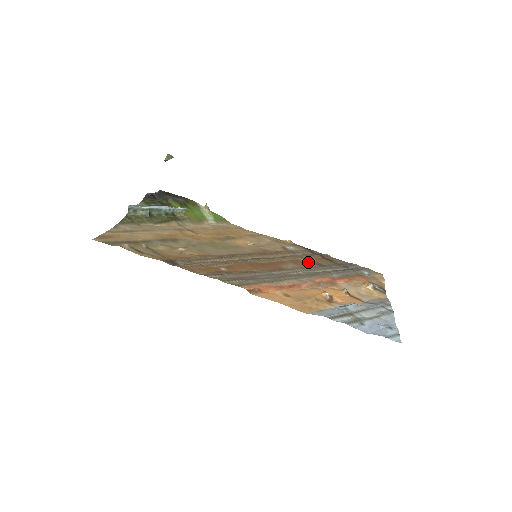
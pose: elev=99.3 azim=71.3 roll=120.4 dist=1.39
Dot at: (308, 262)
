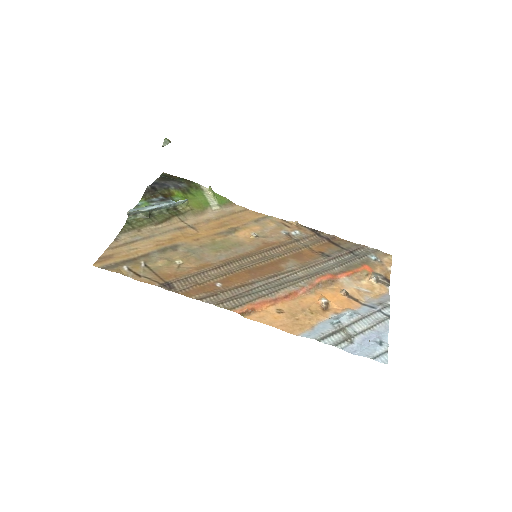
Dot at: (311, 253)
